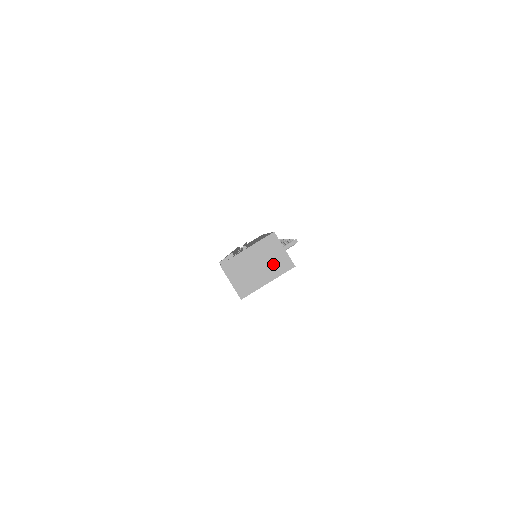
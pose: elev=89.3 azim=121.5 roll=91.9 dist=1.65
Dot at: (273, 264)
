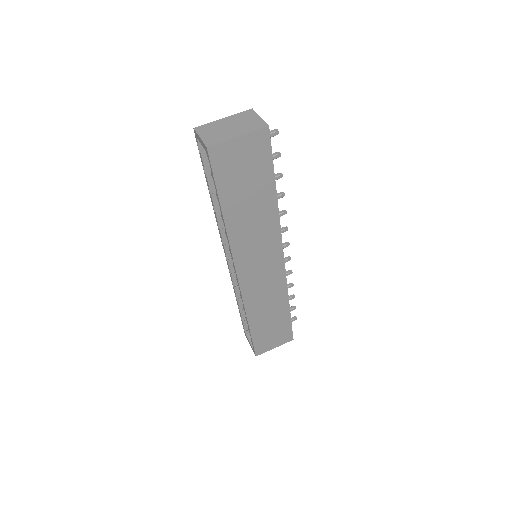
Dot at: (246, 125)
